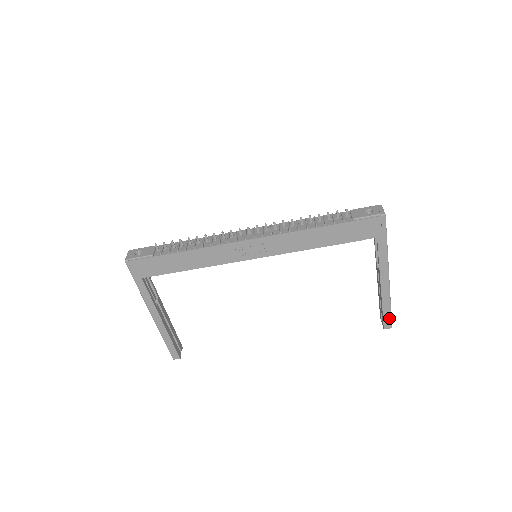
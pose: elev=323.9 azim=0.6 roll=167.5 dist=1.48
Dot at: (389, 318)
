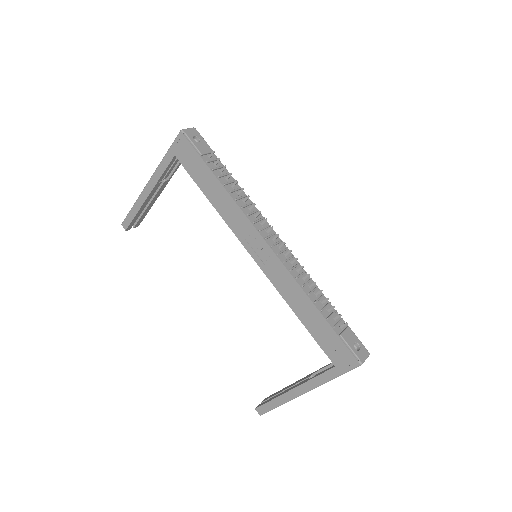
Dot at: (268, 409)
